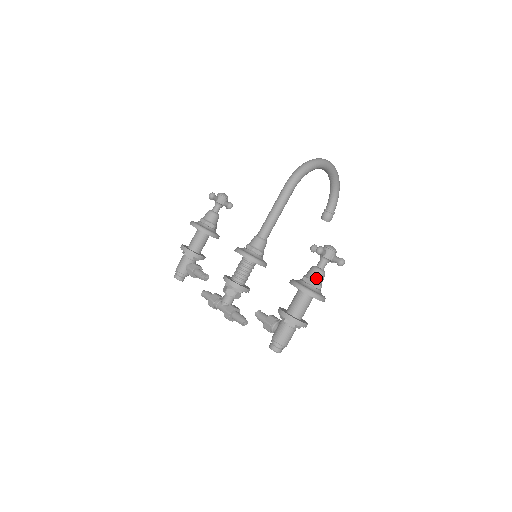
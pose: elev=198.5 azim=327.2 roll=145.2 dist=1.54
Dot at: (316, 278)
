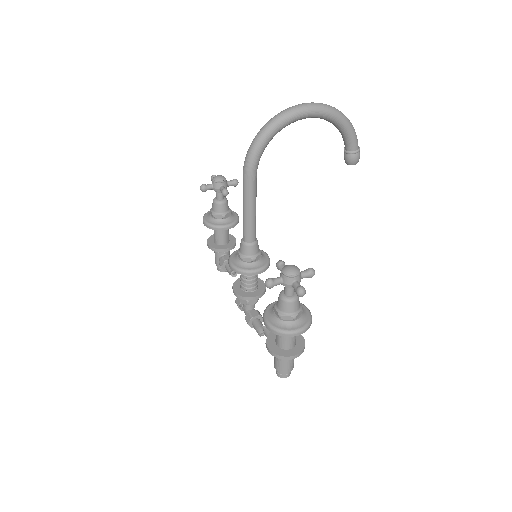
Dot at: (283, 310)
